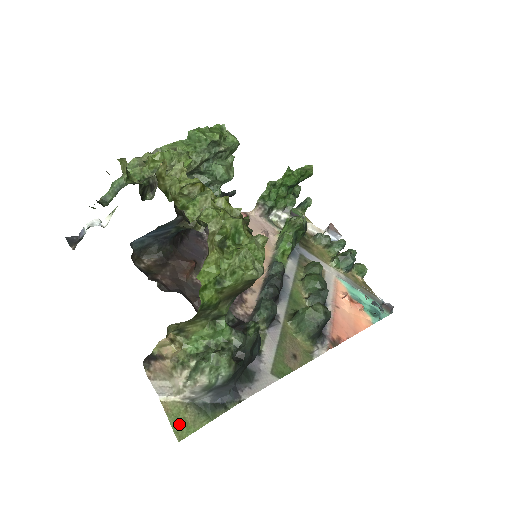
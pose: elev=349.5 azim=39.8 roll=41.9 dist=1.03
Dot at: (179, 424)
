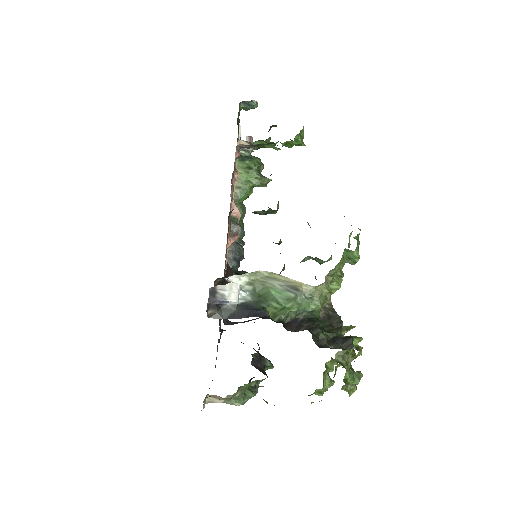
Dot at: occluded
